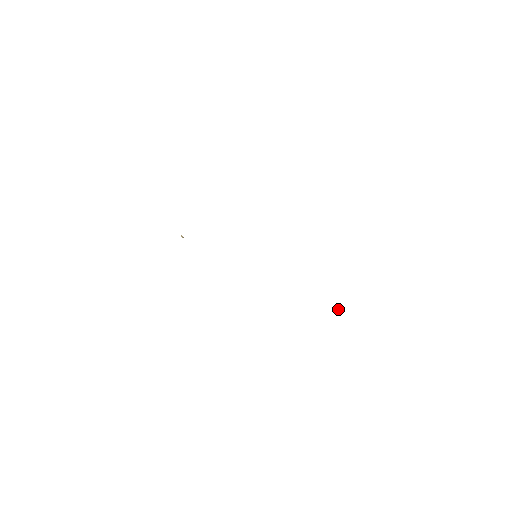
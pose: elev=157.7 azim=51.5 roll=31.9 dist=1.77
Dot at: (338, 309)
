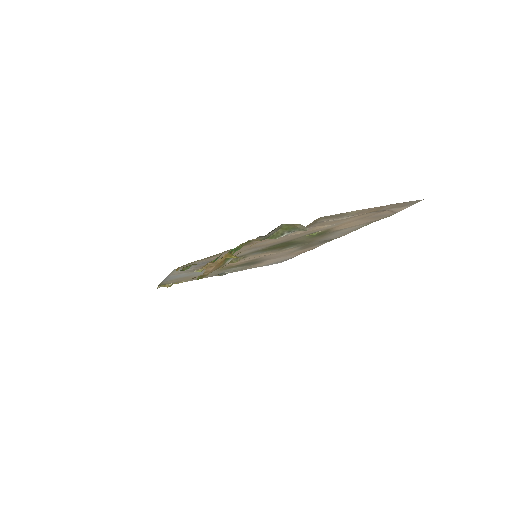
Dot at: occluded
